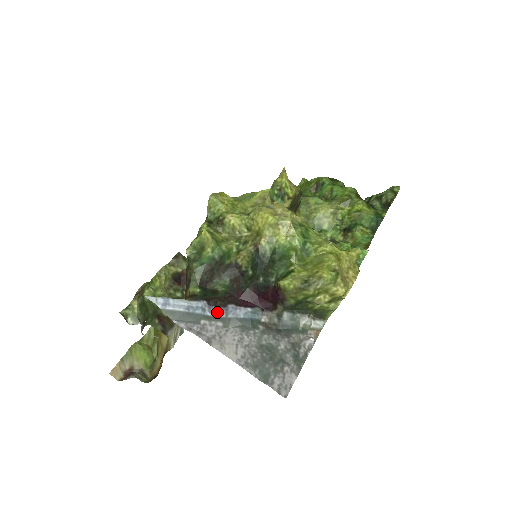
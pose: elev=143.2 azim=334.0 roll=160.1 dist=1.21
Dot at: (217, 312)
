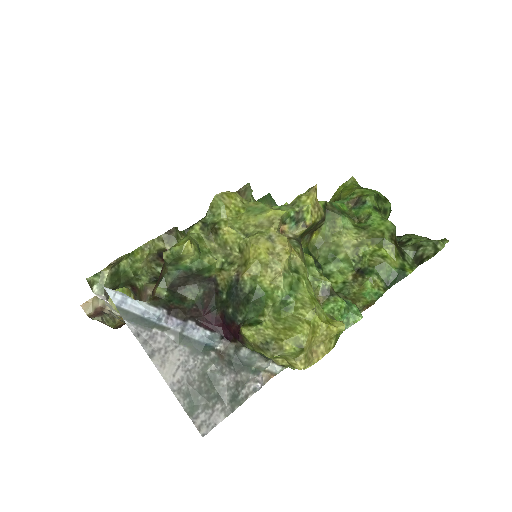
Dot at: (174, 324)
